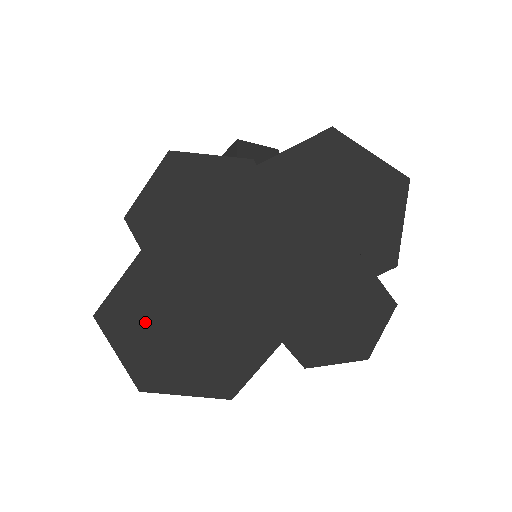
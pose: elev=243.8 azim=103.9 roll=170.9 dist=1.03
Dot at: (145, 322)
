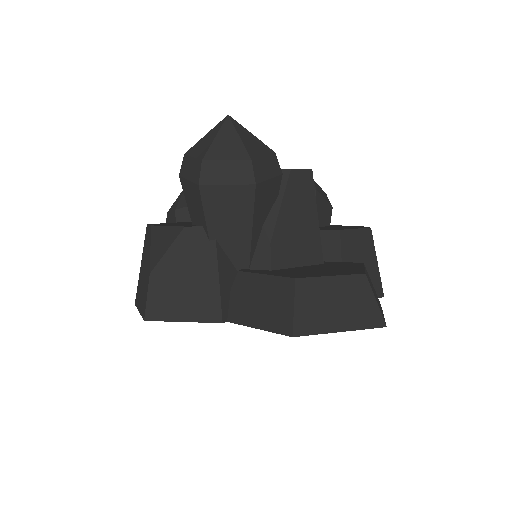
Dot at: occluded
